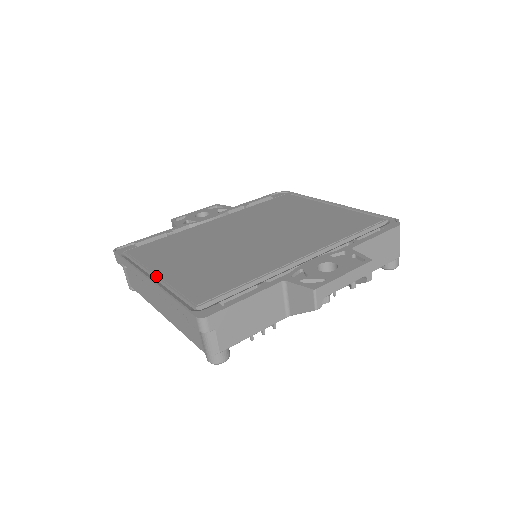
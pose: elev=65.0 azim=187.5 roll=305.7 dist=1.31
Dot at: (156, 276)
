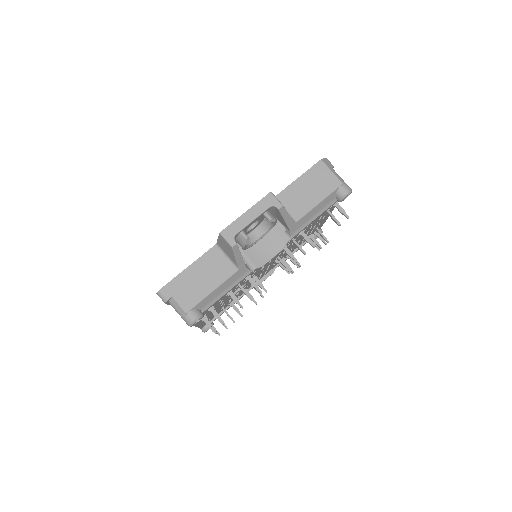
Dot at: occluded
